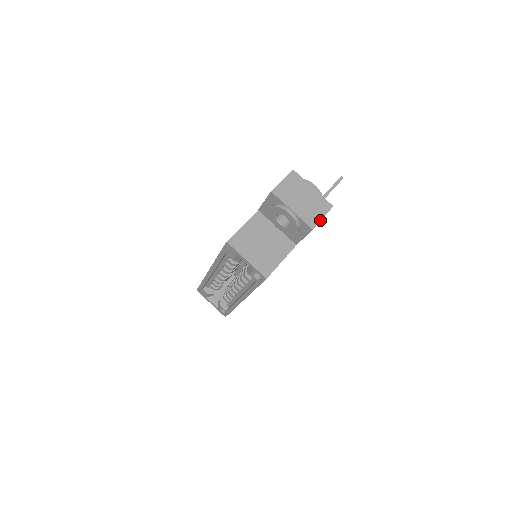
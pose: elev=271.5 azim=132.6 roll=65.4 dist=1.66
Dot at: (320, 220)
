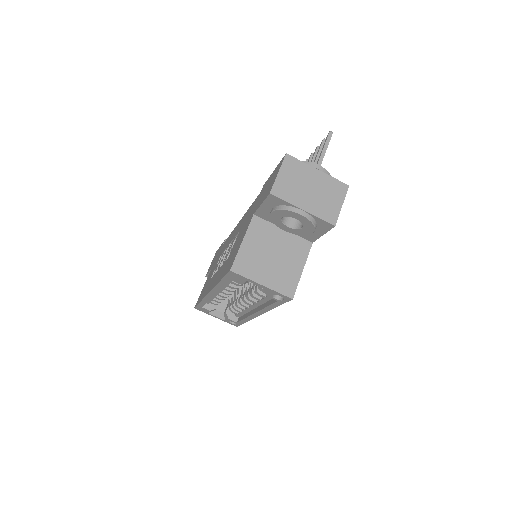
Dot at: (340, 210)
